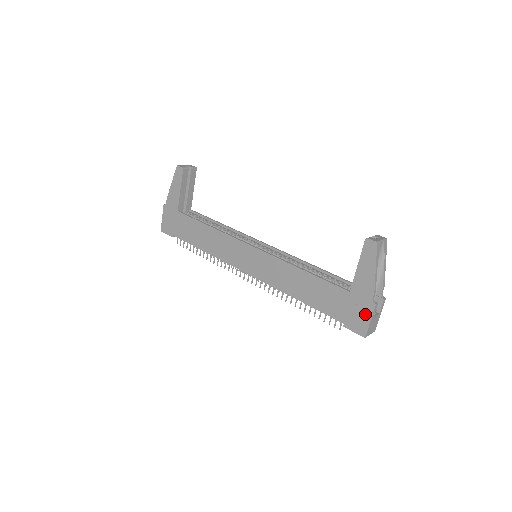
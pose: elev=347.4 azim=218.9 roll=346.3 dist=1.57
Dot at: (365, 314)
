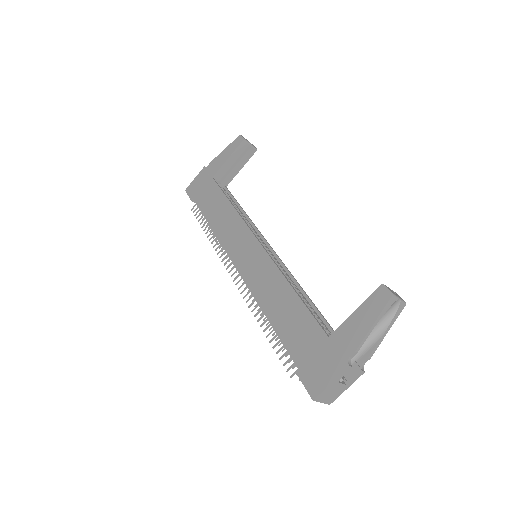
Dot at: (330, 372)
